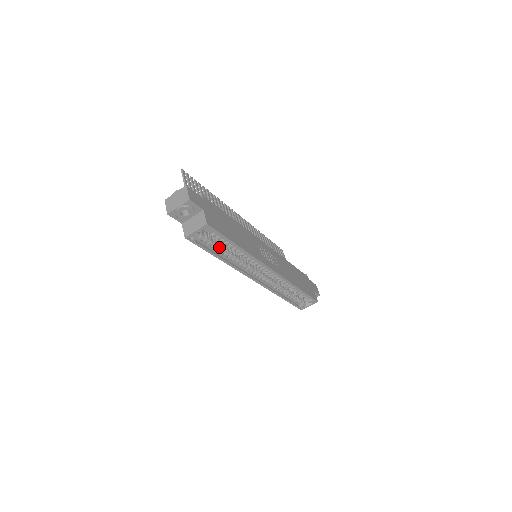
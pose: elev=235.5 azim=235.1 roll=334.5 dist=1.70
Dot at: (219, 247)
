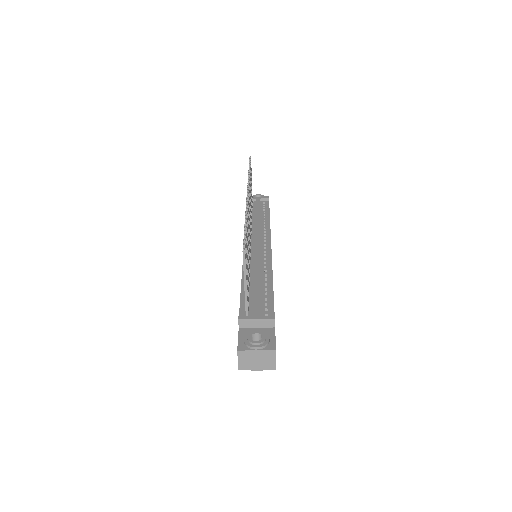
Dot at: occluded
